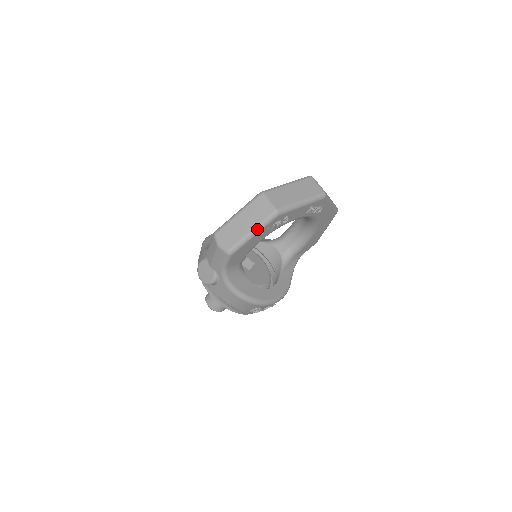
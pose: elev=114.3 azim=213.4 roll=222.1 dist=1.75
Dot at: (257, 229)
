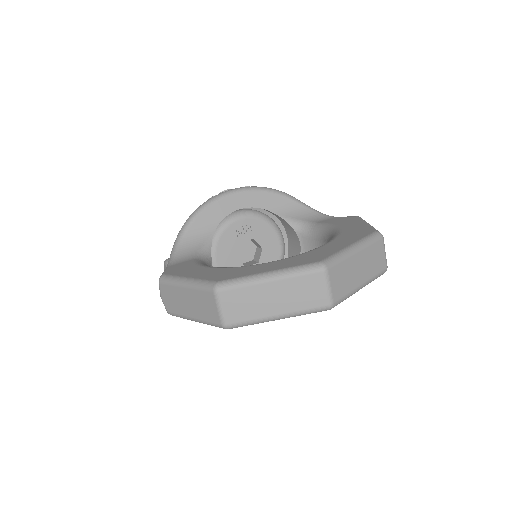
Dot at: (200, 322)
